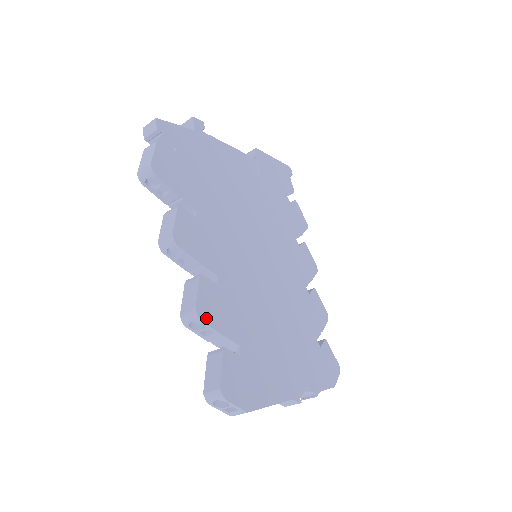
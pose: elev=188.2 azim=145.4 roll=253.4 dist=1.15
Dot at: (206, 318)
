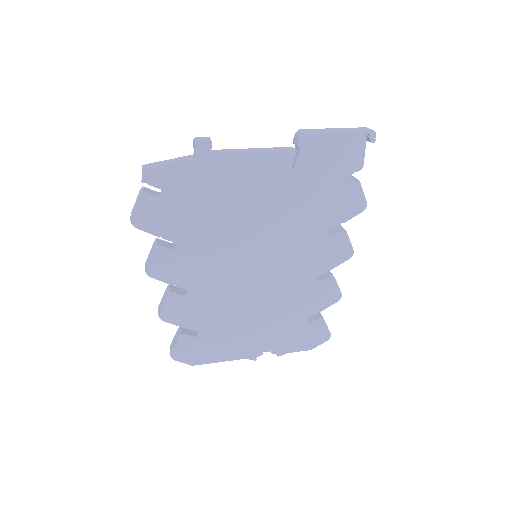
Dot at: (168, 319)
